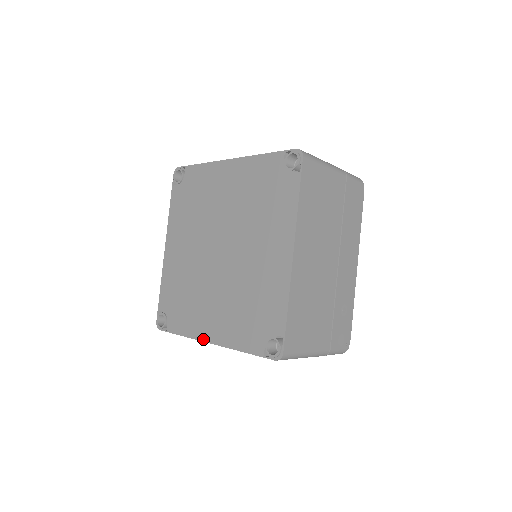
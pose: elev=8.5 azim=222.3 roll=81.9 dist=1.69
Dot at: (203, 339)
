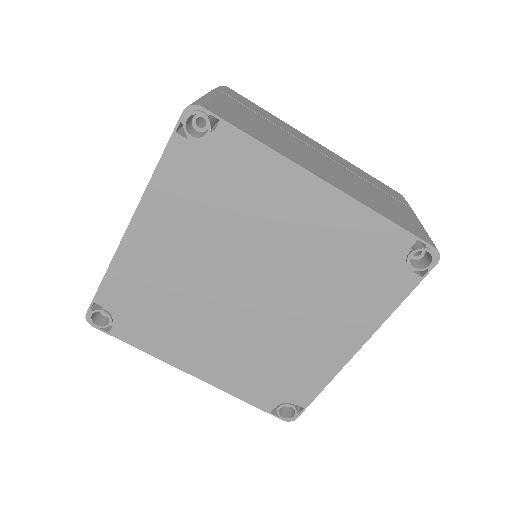
Dot at: (181, 368)
